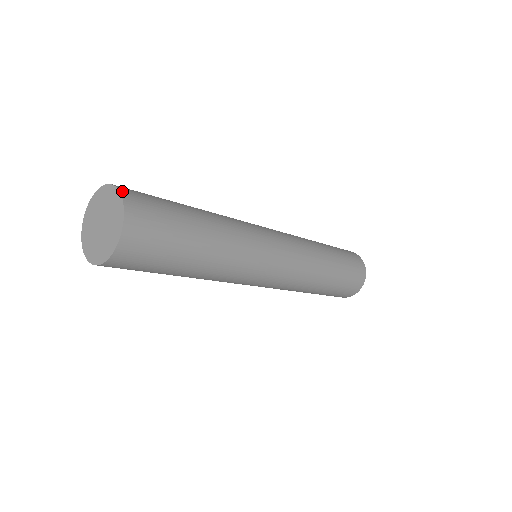
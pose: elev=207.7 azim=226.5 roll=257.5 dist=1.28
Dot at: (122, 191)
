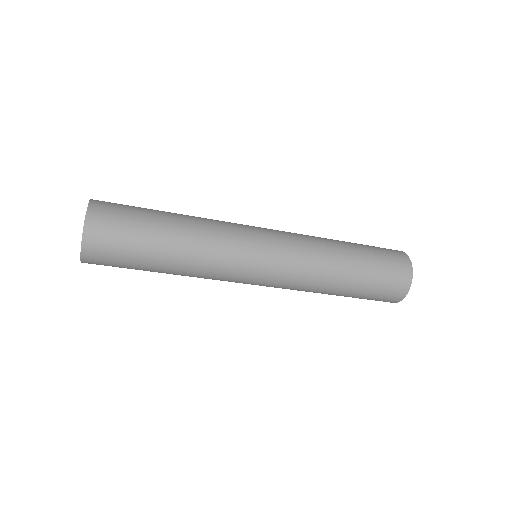
Dot at: occluded
